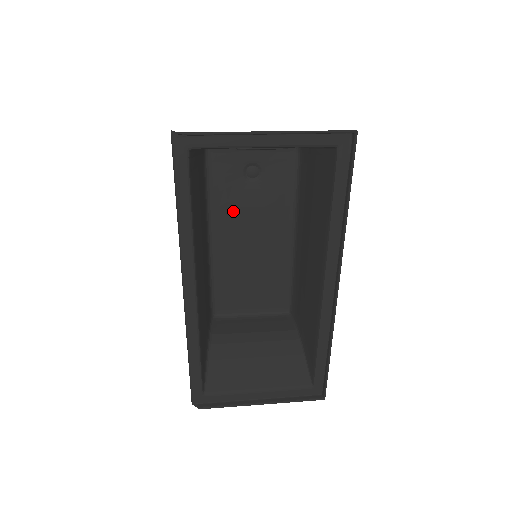
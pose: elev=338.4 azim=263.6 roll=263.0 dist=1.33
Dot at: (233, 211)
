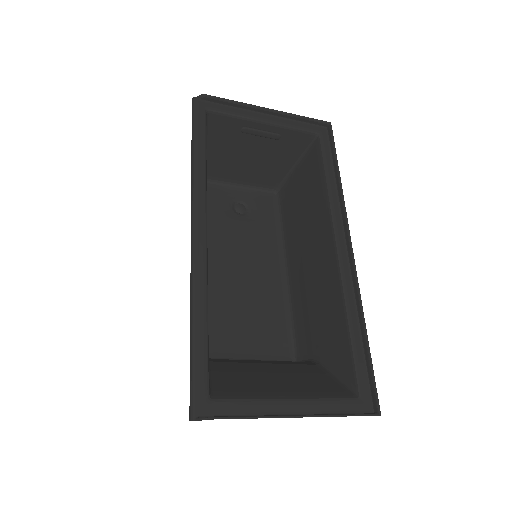
Dot at: (224, 237)
